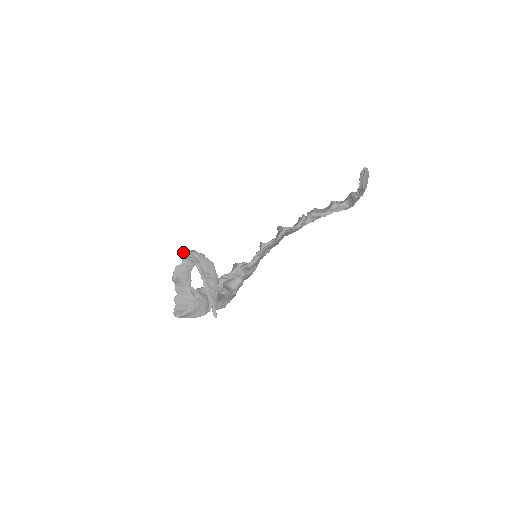
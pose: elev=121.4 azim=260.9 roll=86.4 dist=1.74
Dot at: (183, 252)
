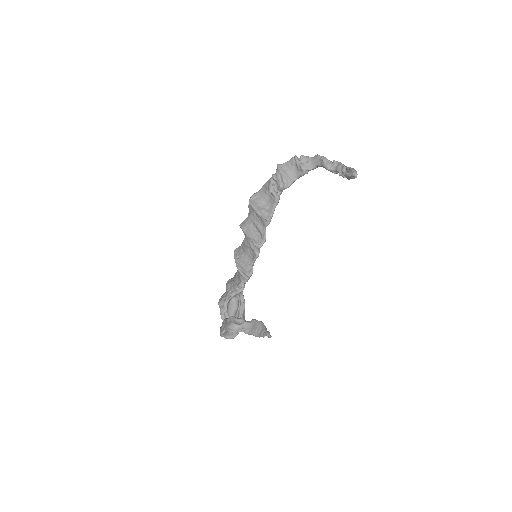
Dot at: occluded
